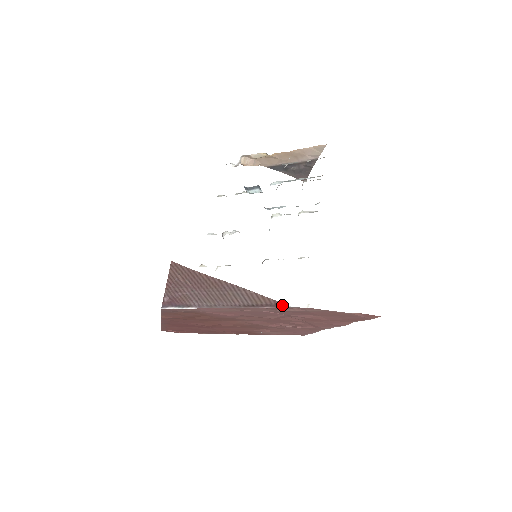
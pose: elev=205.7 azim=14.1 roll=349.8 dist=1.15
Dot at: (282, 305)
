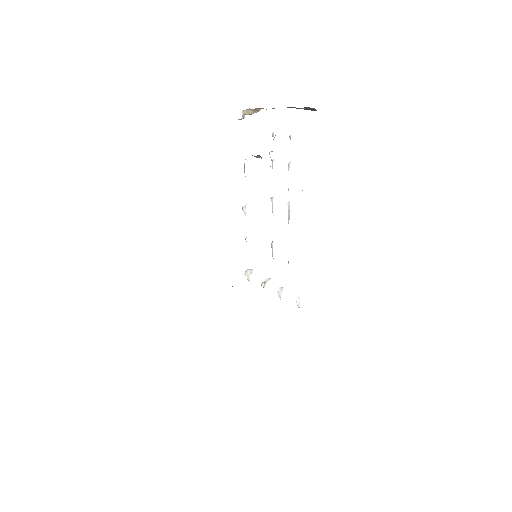
Dot at: occluded
